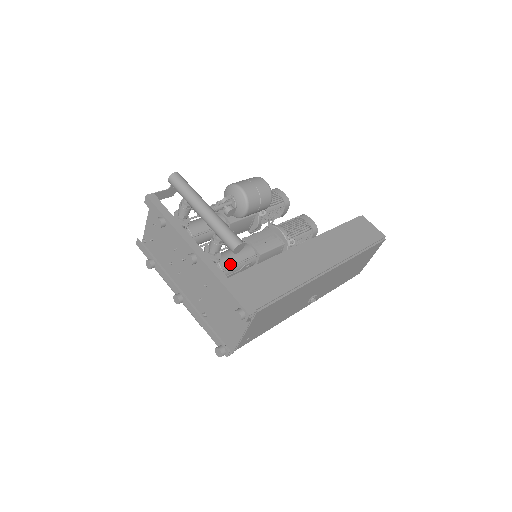
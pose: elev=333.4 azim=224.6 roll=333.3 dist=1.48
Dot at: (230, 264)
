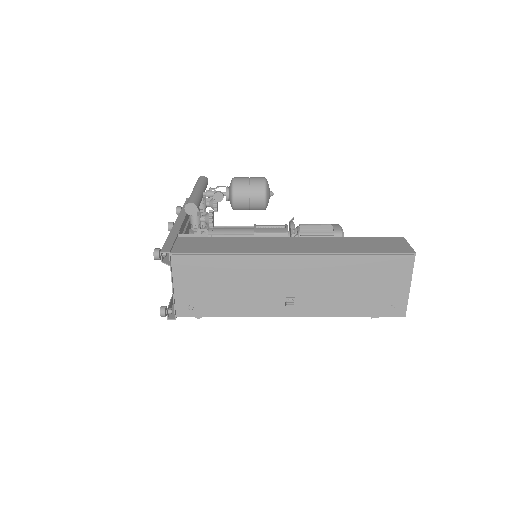
Dot at: occluded
